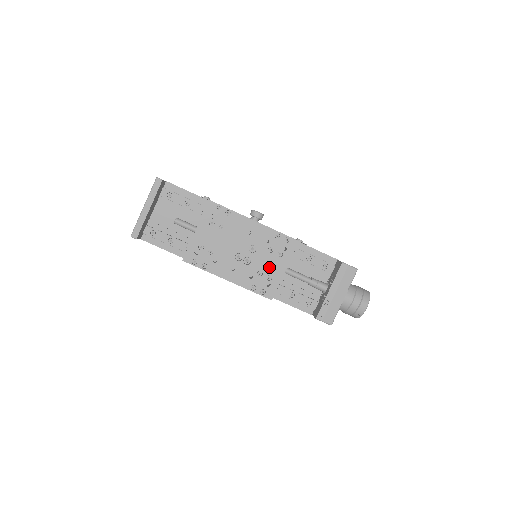
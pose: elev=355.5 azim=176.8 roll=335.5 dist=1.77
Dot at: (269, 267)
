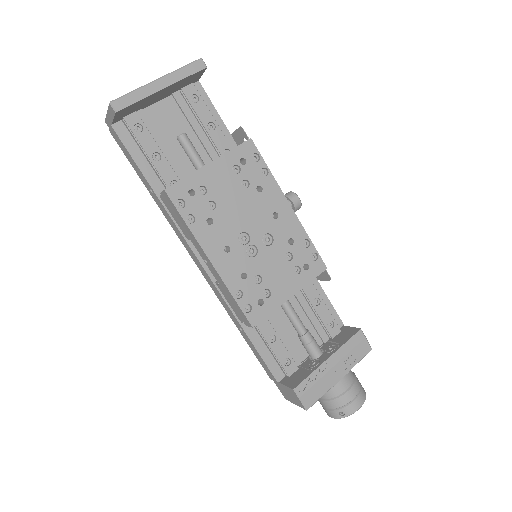
Dot at: (275, 278)
